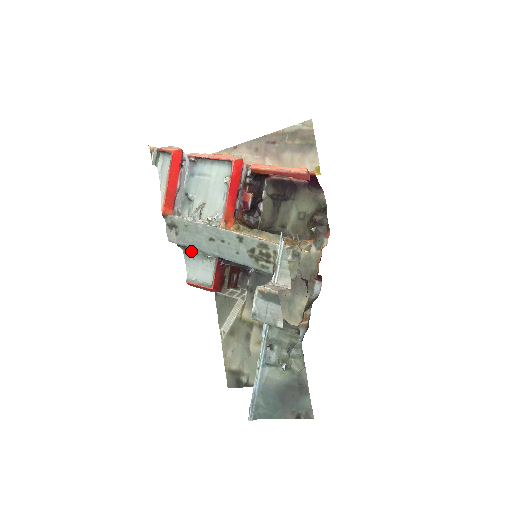
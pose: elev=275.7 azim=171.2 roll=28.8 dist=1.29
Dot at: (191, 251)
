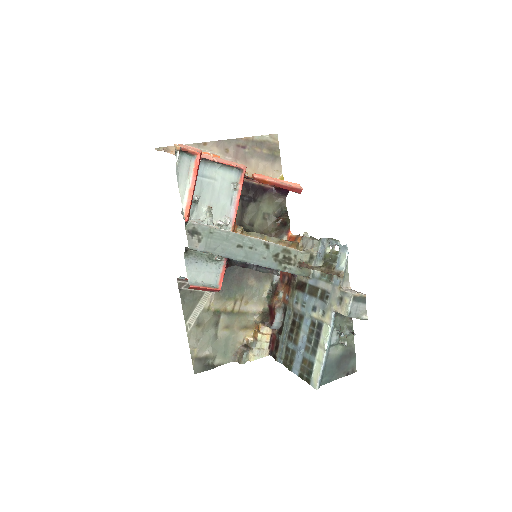
Dot at: (194, 255)
